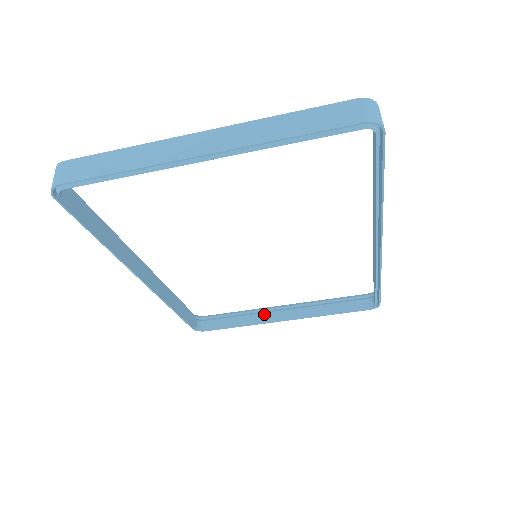
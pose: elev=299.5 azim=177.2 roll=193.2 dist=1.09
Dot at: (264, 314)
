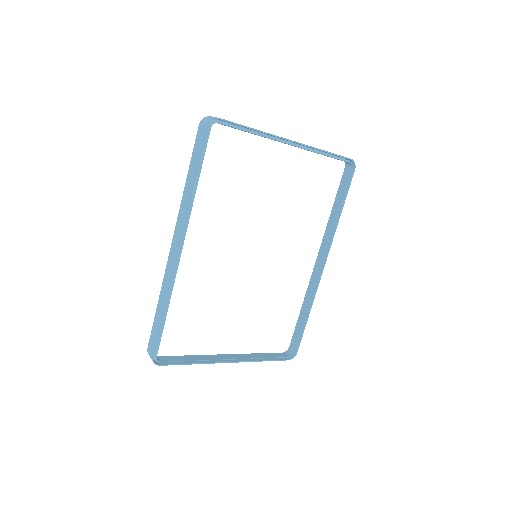
Dot at: (213, 356)
